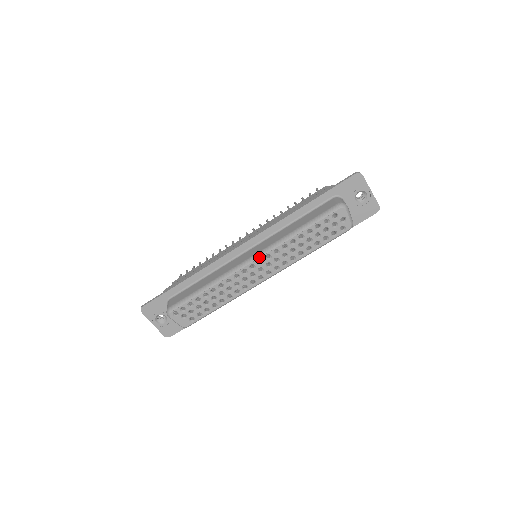
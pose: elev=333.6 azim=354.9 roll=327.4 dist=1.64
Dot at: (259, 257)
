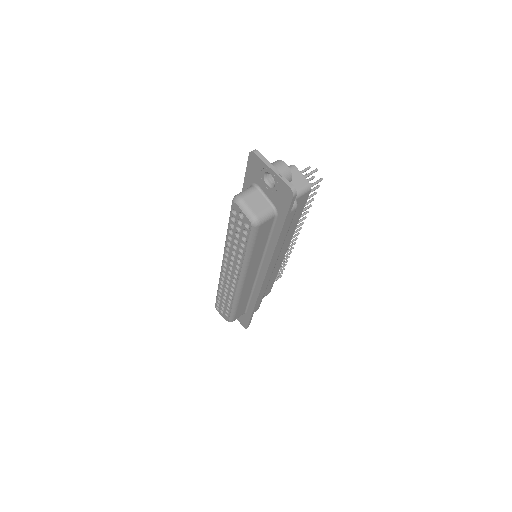
Dot at: (222, 260)
